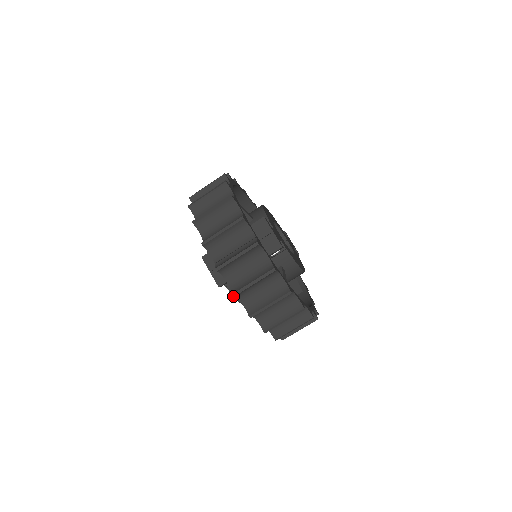
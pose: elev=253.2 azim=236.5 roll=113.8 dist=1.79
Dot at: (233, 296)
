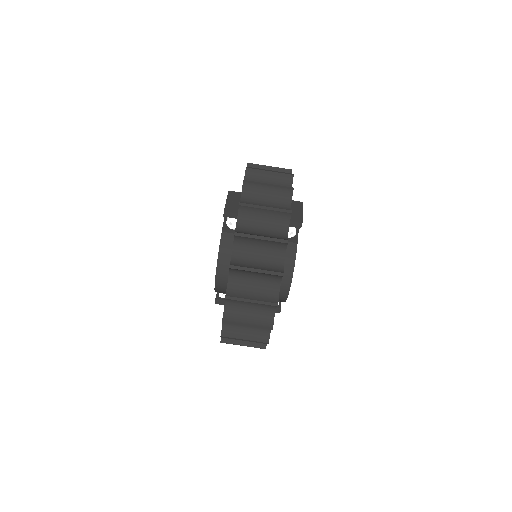
Dot at: (239, 204)
